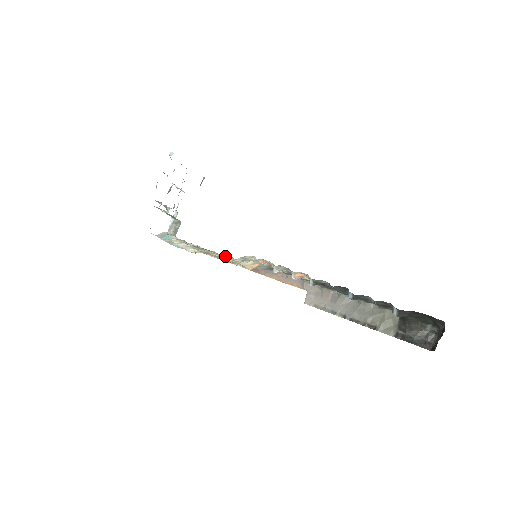
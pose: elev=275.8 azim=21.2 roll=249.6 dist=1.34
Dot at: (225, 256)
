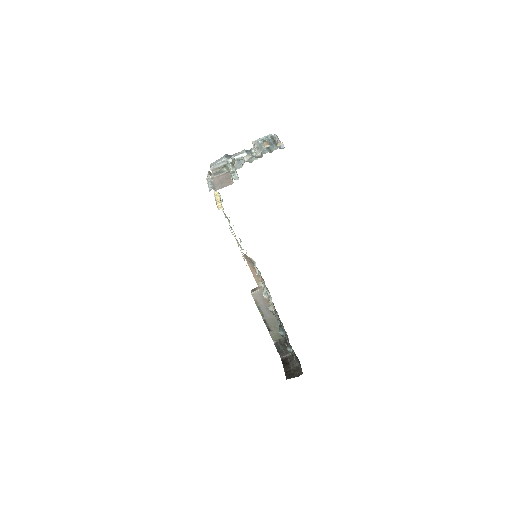
Dot at: occluded
